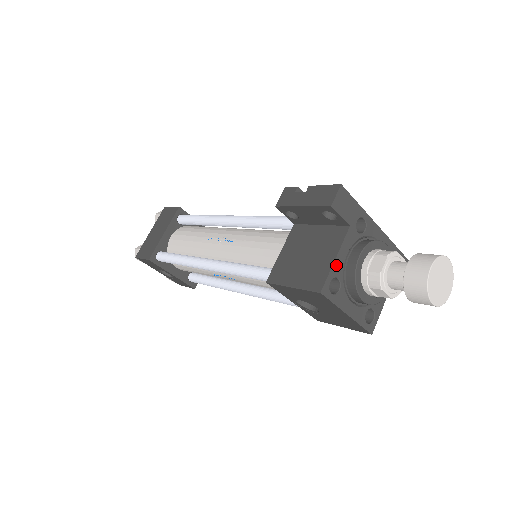
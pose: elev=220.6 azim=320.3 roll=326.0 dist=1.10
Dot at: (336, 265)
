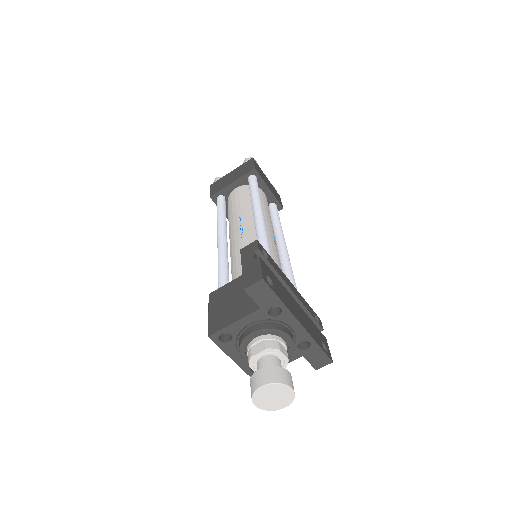
Dot at: (233, 327)
